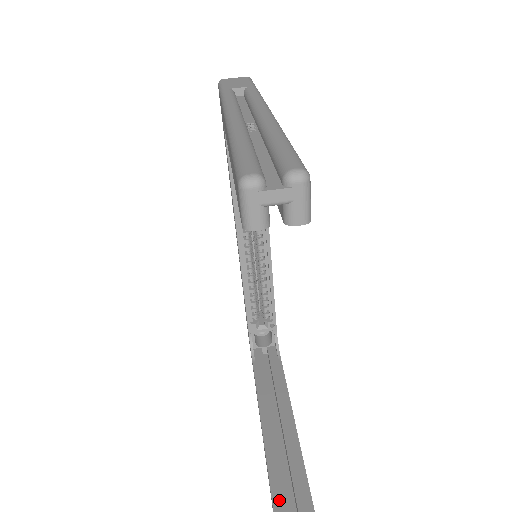
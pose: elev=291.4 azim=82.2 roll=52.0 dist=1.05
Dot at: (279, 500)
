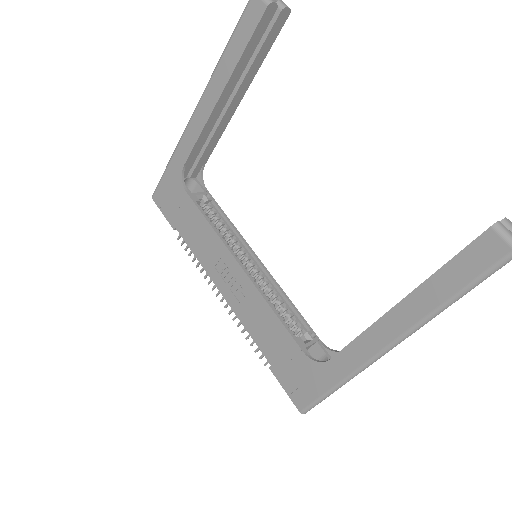
Dot at: (465, 248)
